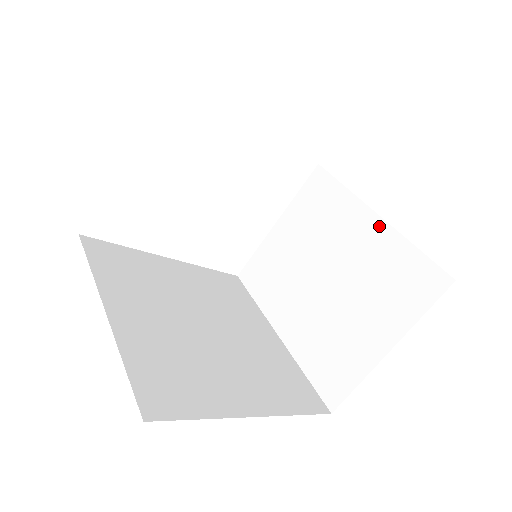
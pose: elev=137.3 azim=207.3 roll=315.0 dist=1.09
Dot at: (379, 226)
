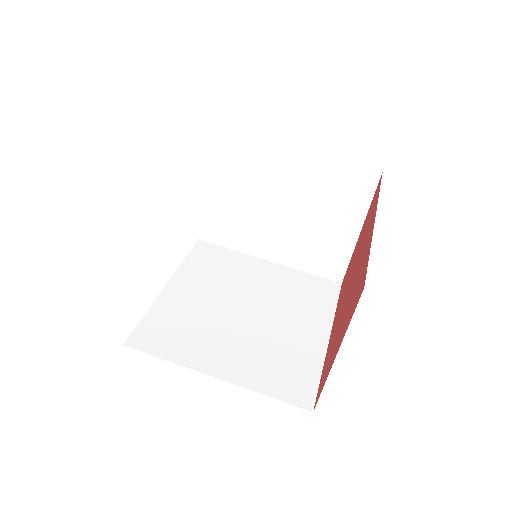
Dot at: (301, 157)
